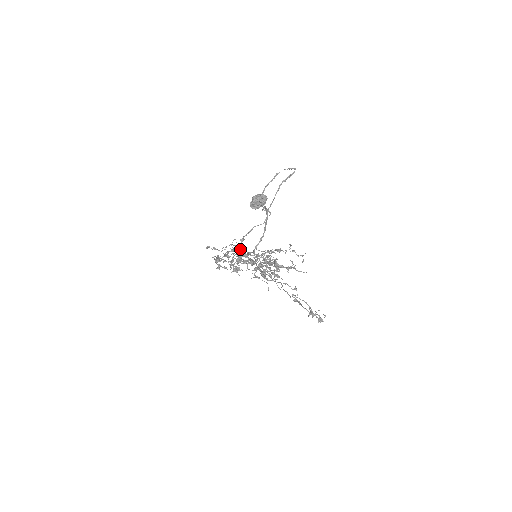
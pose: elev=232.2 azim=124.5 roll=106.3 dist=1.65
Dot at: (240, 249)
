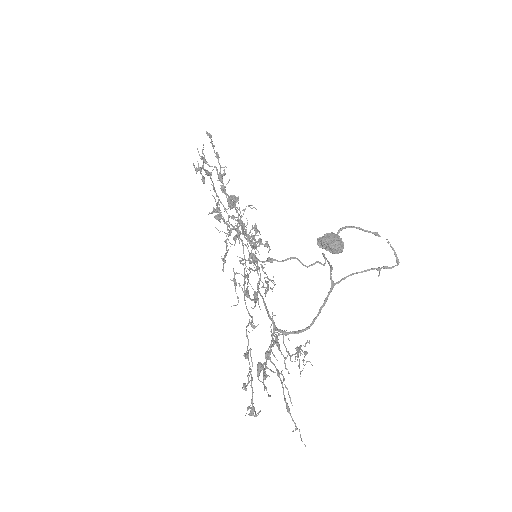
Dot at: (256, 257)
